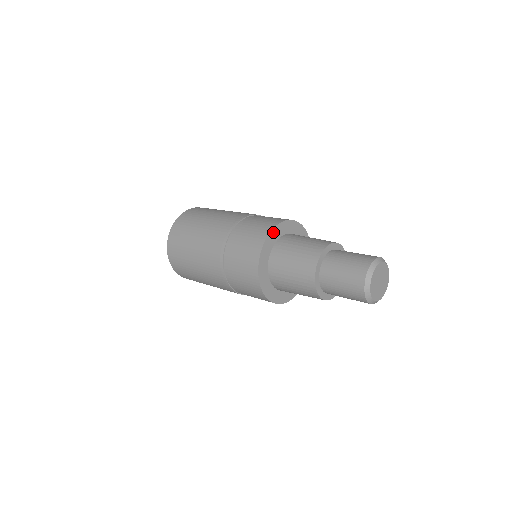
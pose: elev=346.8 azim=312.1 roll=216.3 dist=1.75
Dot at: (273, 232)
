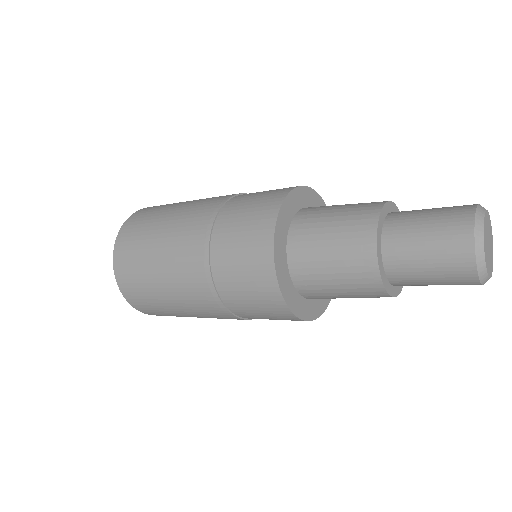
Dot at: (278, 227)
